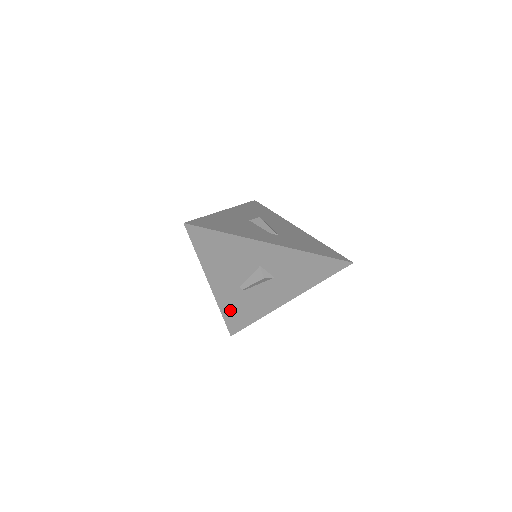
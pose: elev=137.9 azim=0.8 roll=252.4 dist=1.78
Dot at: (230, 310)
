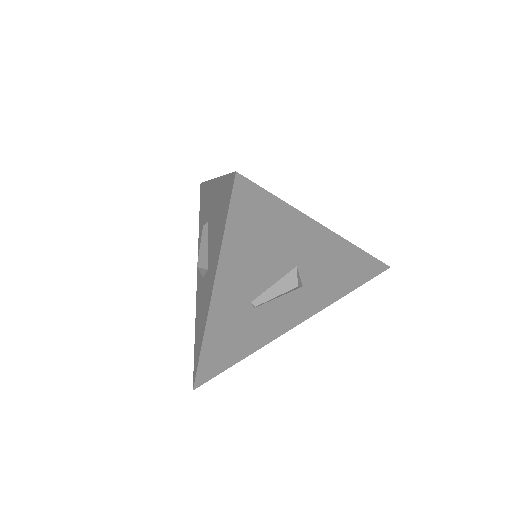
Dot at: (216, 344)
